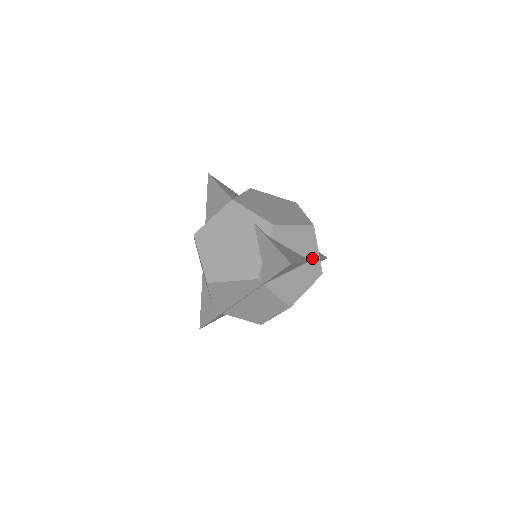
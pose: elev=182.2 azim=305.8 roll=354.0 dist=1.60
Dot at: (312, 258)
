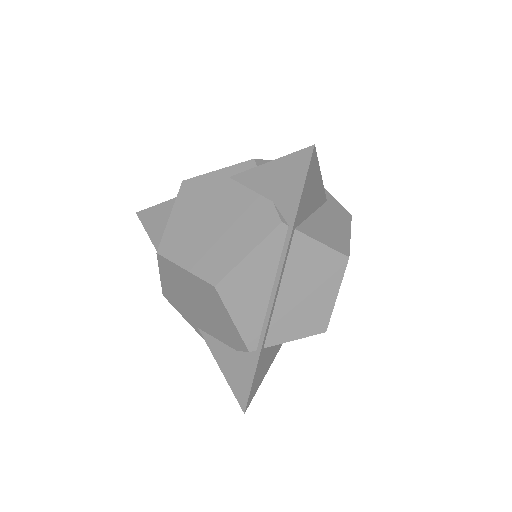
Dot at: (326, 198)
